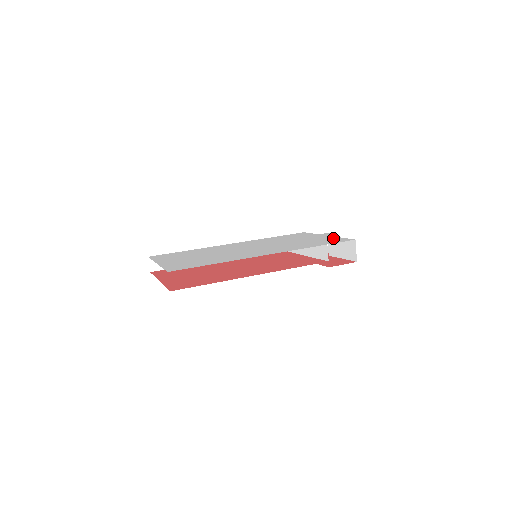
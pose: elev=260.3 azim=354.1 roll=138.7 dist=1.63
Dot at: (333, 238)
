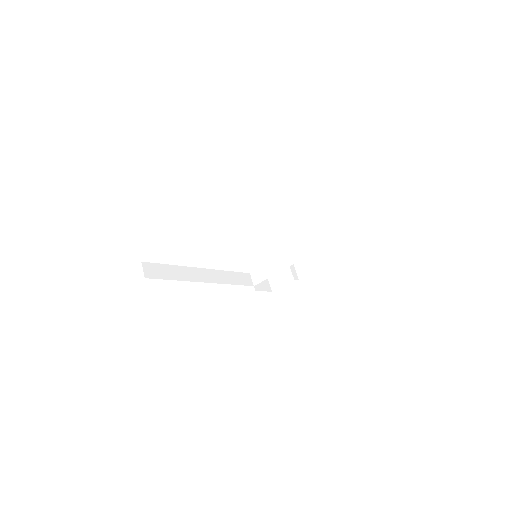
Dot at: occluded
